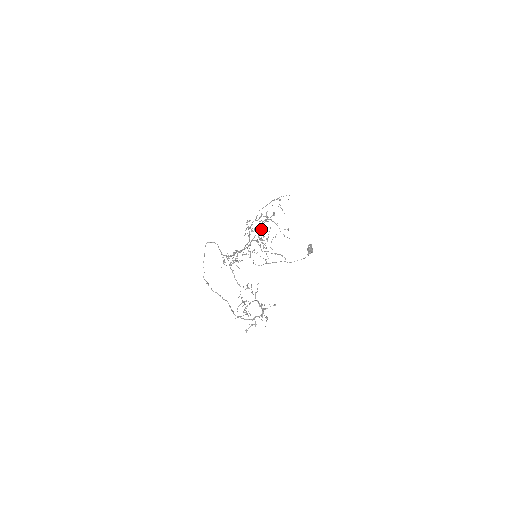
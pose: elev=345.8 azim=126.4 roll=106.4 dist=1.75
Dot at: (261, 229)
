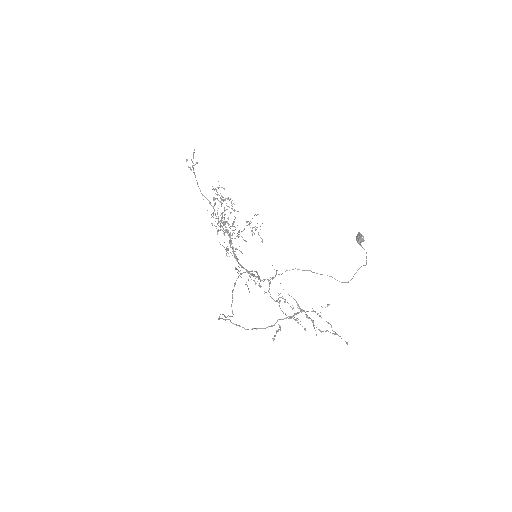
Dot at: (222, 215)
